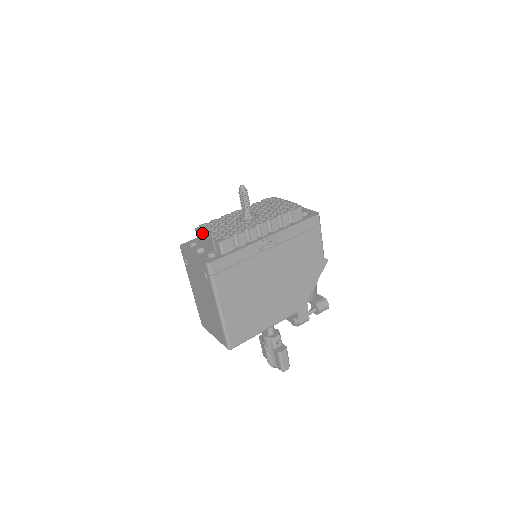
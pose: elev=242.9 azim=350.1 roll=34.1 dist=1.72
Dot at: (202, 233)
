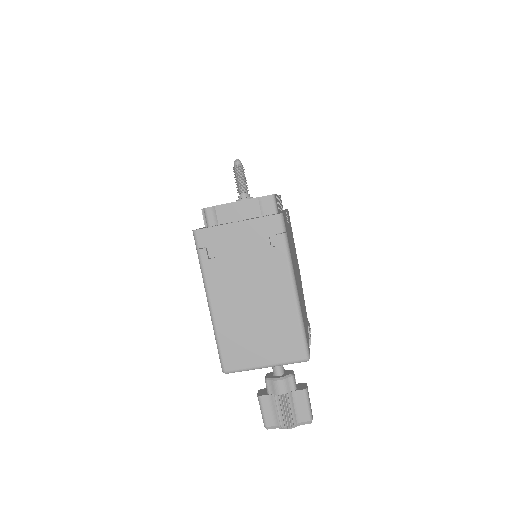
Dot at: occluded
